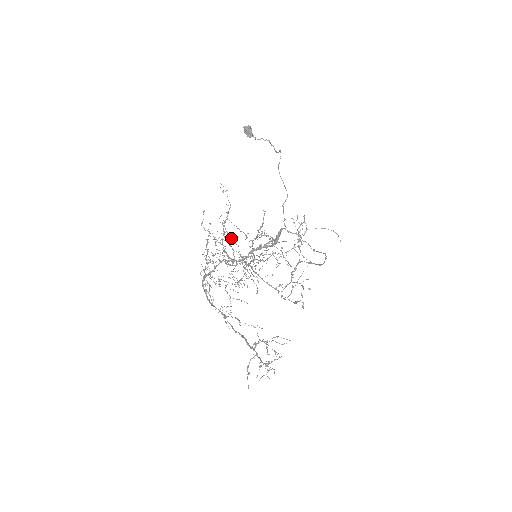
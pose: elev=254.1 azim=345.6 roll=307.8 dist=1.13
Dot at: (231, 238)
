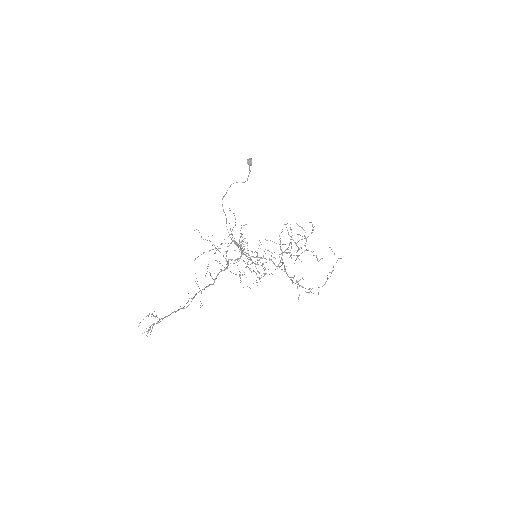
Dot at: (290, 236)
